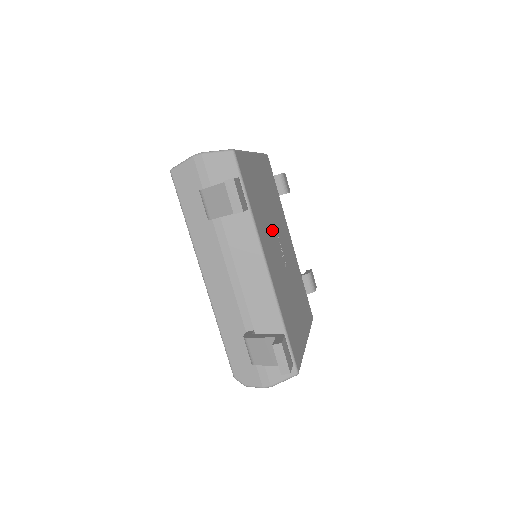
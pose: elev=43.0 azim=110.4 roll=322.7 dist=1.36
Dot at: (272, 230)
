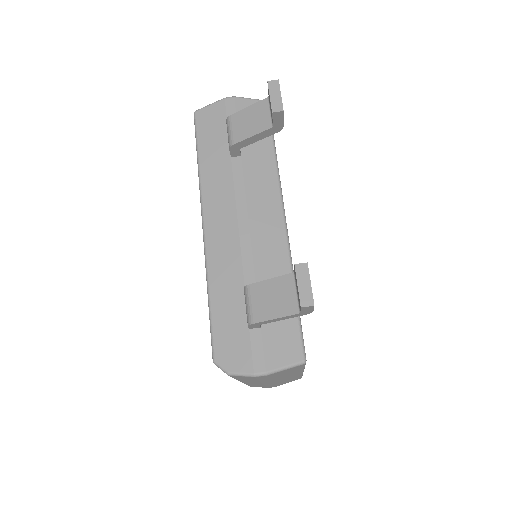
Dot at: occluded
